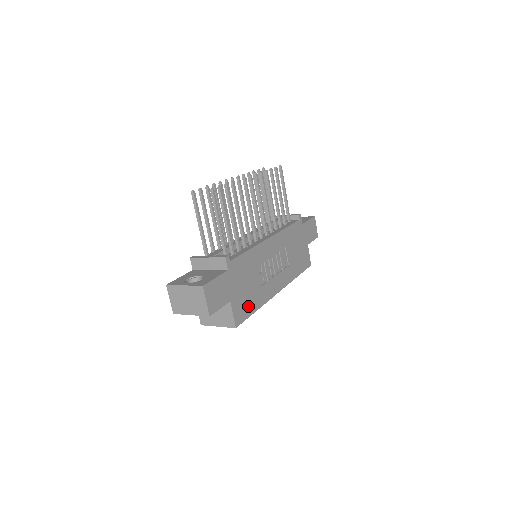
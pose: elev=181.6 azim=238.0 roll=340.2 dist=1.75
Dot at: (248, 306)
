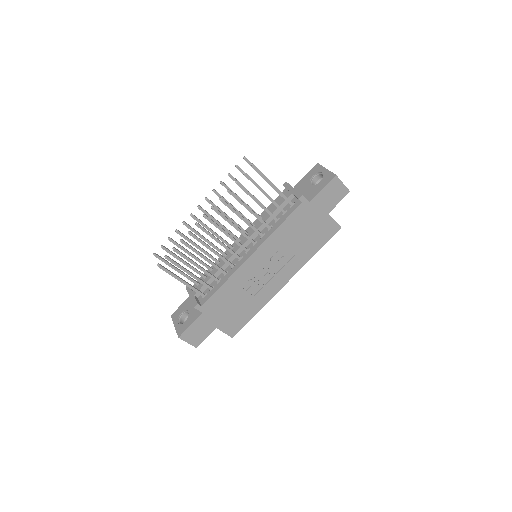
Dot at: (242, 318)
